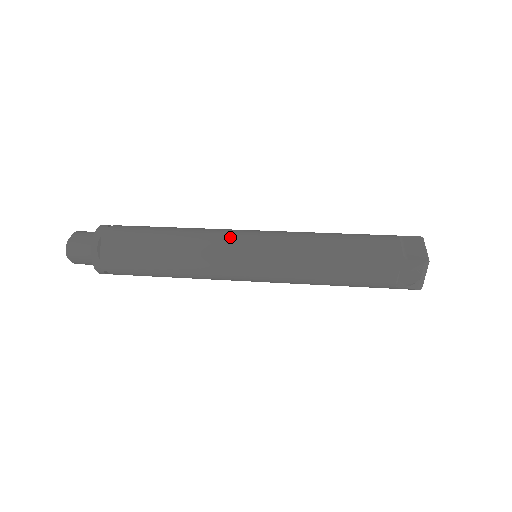
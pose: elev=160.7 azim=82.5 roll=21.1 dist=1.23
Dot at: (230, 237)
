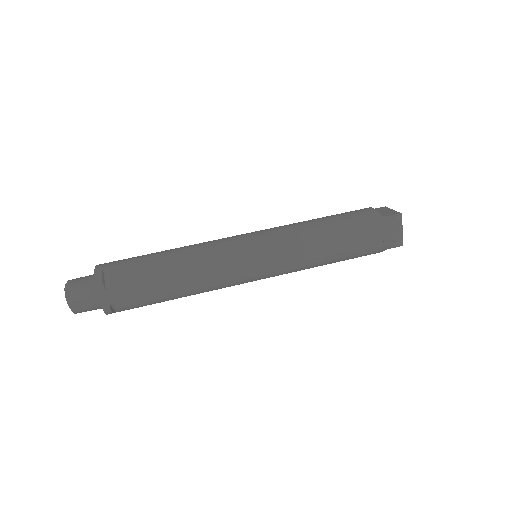
Dot at: (231, 239)
